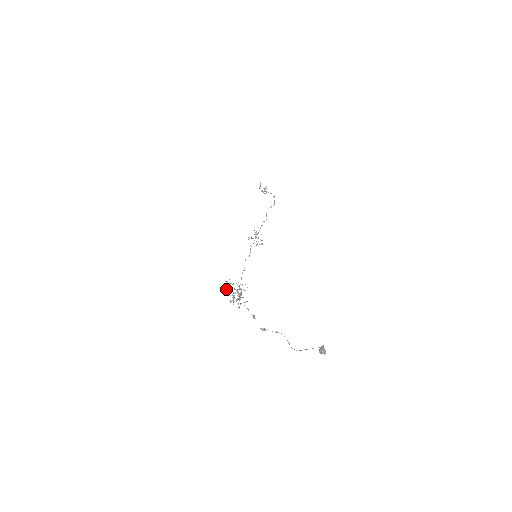
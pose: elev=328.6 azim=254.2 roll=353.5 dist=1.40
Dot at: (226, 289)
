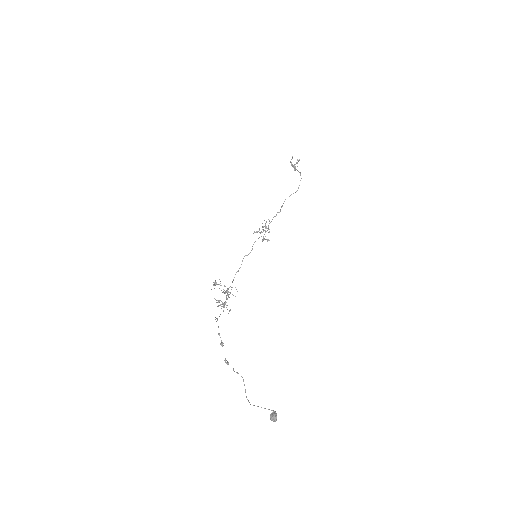
Dot at: occluded
